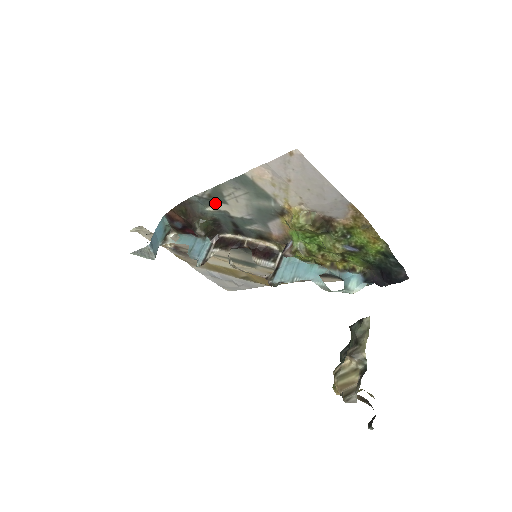
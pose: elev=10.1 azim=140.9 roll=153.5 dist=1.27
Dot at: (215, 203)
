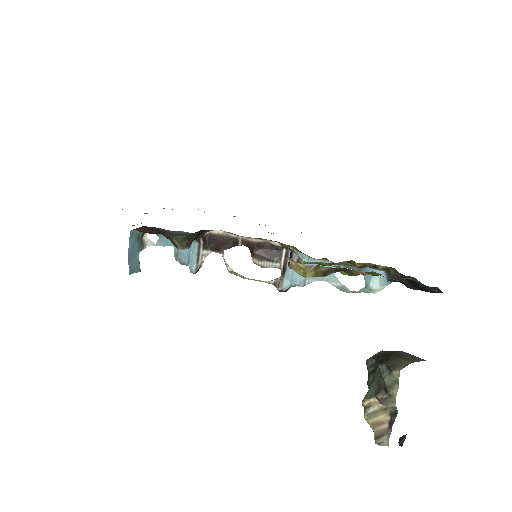
Dot at: occluded
